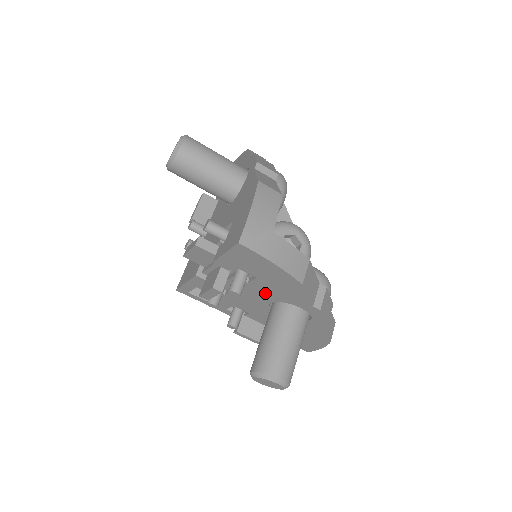
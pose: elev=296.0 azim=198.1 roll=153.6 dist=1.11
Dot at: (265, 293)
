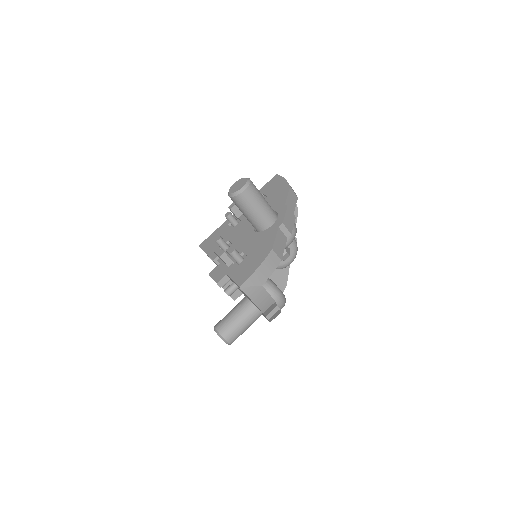
Dot at: occluded
